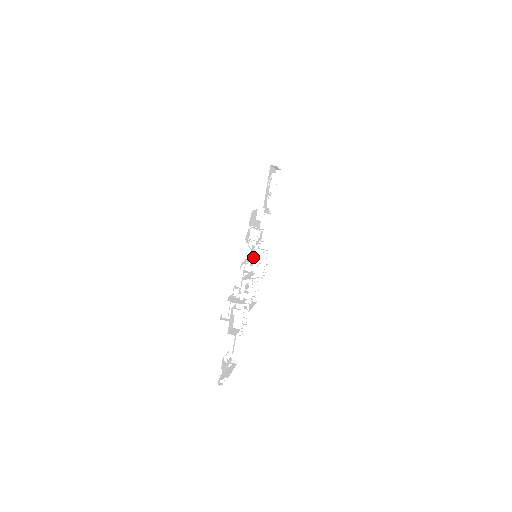
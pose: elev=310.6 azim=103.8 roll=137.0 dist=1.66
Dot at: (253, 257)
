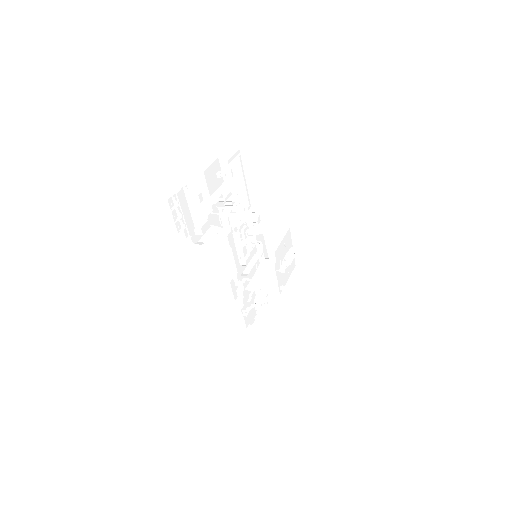
Dot at: (252, 274)
